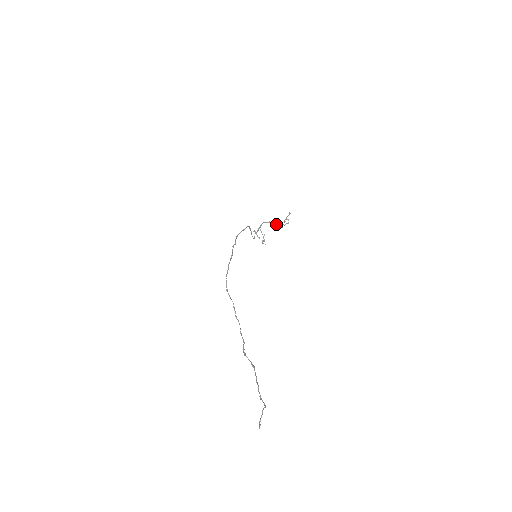
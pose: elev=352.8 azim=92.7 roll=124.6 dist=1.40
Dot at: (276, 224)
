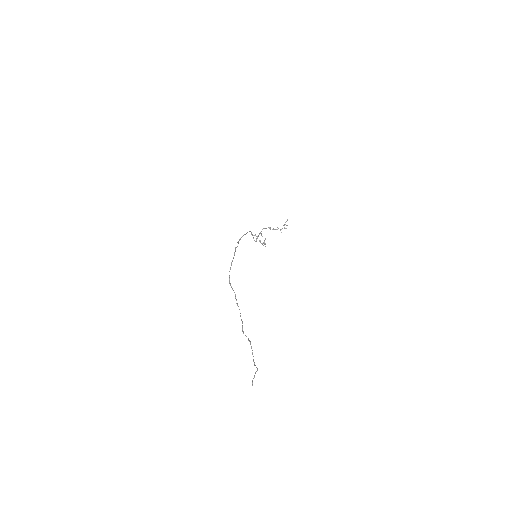
Dot at: (275, 229)
